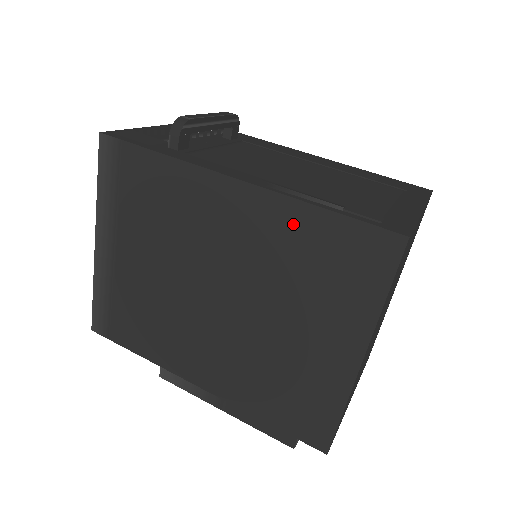
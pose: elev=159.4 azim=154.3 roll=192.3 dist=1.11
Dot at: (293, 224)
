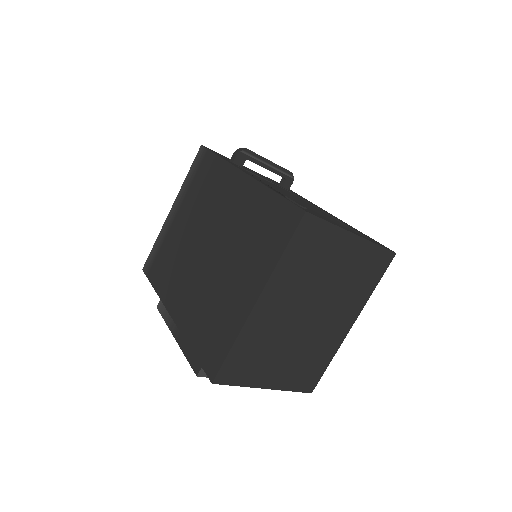
Dot at: (257, 201)
